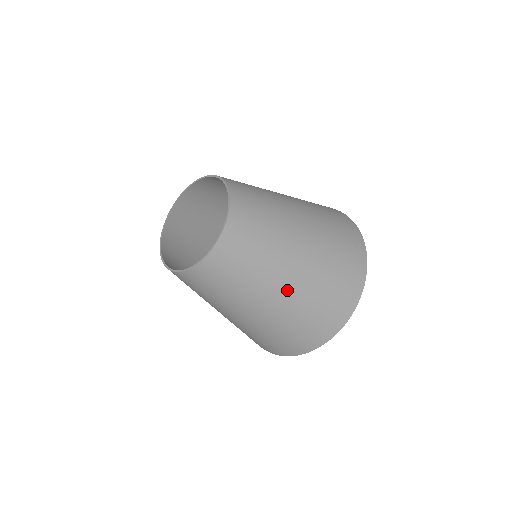
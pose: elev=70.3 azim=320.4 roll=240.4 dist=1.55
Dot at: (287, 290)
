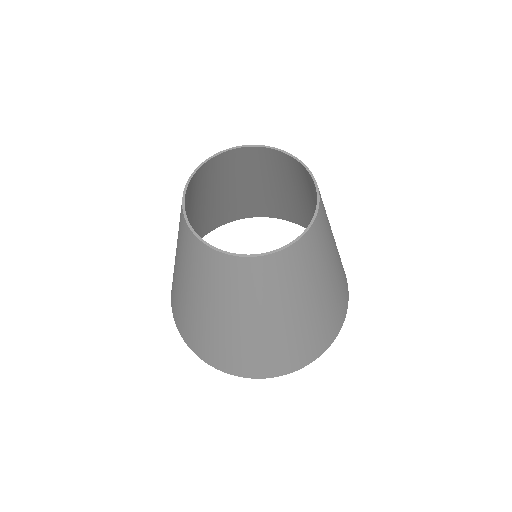
Dot at: (304, 315)
